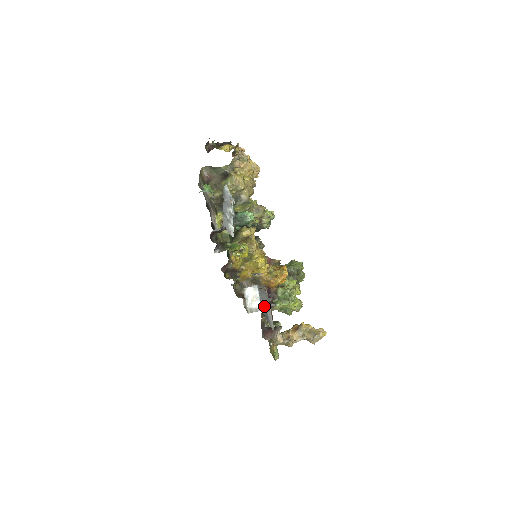
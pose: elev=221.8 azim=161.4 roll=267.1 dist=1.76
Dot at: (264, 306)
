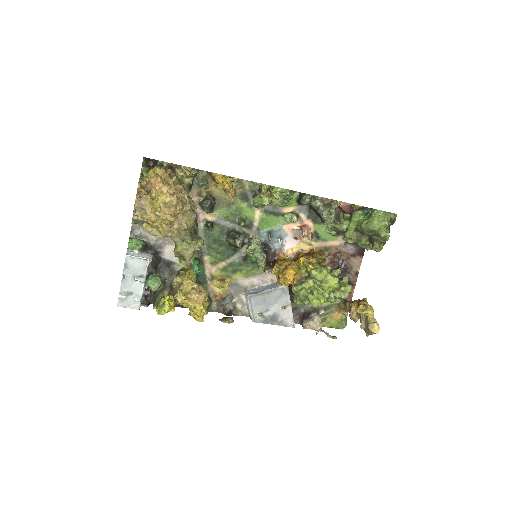
Dot at: (268, 310)
